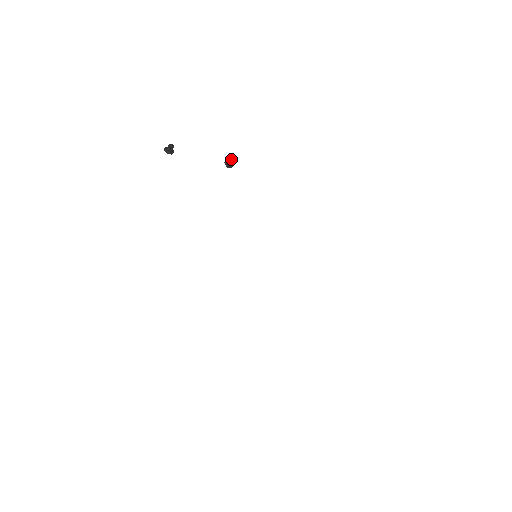
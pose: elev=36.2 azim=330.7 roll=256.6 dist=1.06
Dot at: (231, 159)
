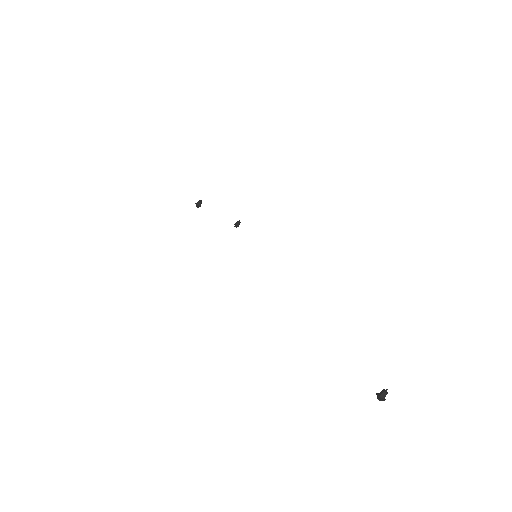
Dot at: (239, 221)
